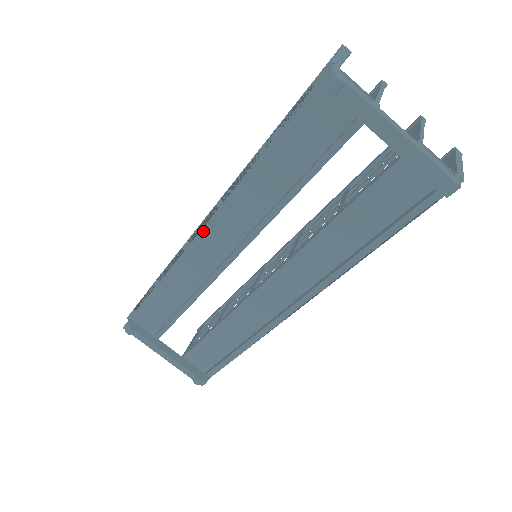
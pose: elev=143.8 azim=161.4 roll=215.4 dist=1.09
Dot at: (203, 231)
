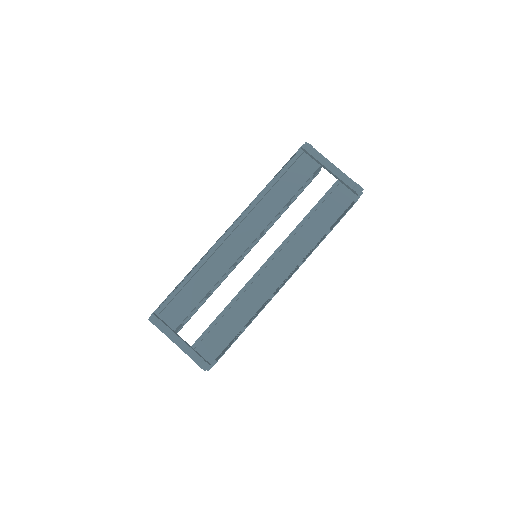
Dot at: (231, 230)
